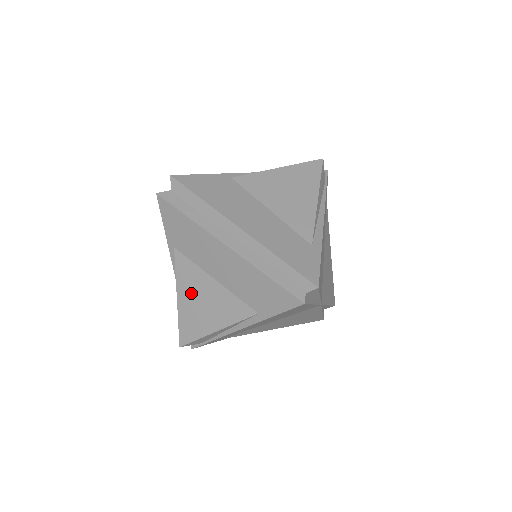
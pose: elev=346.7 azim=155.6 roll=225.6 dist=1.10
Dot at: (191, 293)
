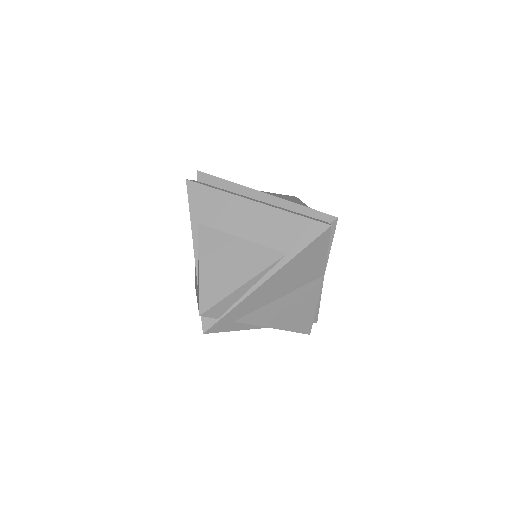
Dot at: (215, 257)
